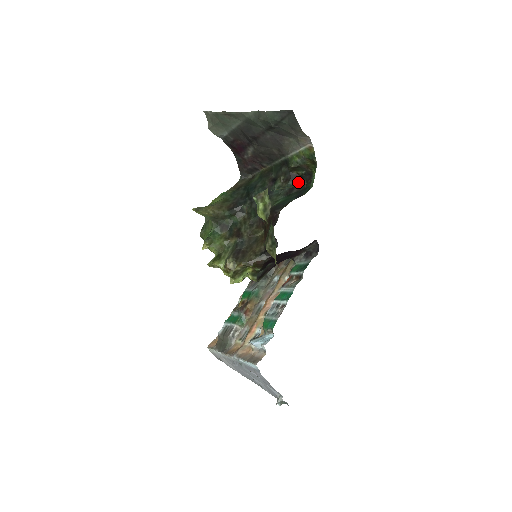
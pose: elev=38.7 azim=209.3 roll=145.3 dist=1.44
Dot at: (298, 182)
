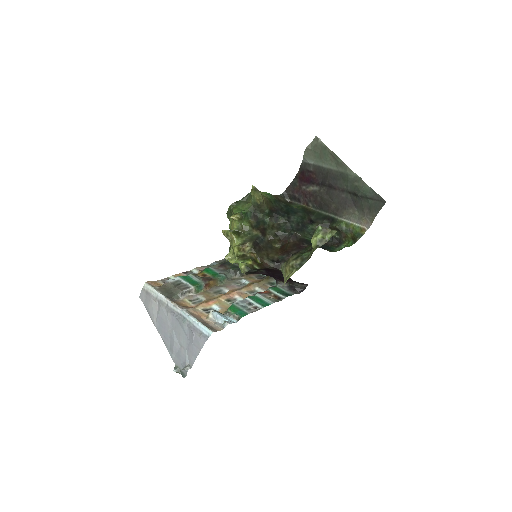
Dot at: occluded
